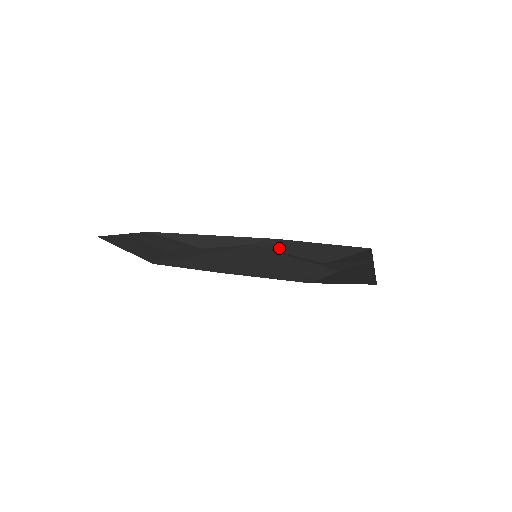
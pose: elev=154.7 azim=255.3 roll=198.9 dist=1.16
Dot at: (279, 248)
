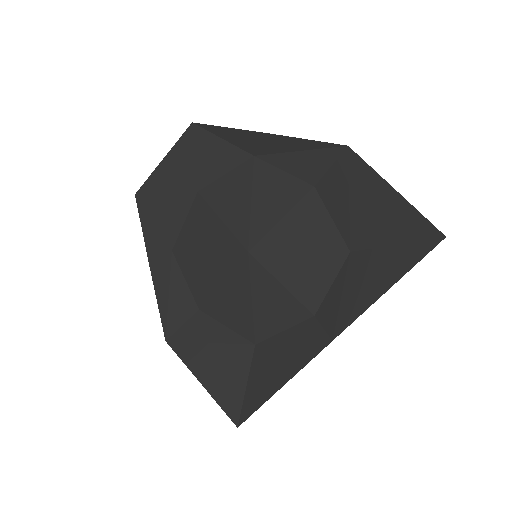
Dot at: (331, 181)
